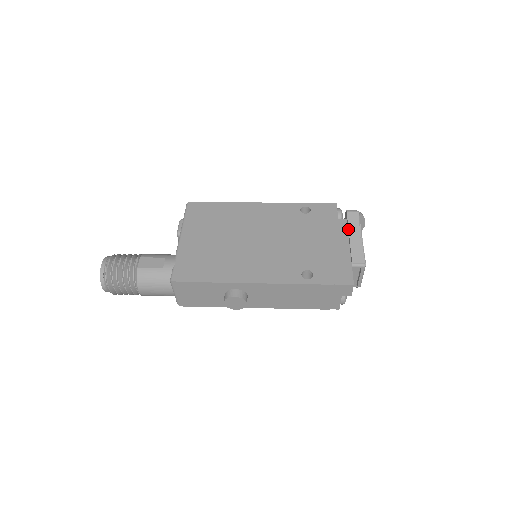
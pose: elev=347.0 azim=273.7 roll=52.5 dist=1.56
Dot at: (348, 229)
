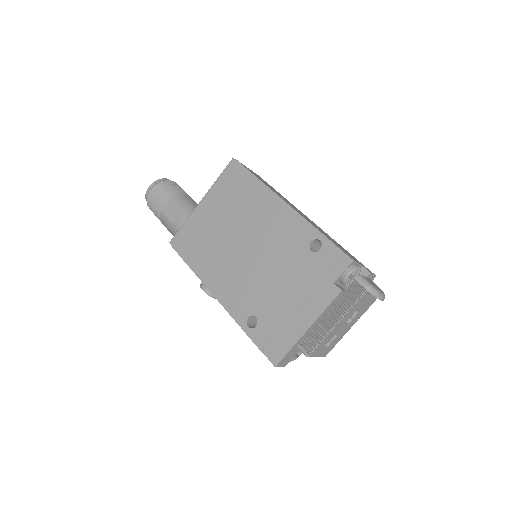
Dot at: (334, 302)
